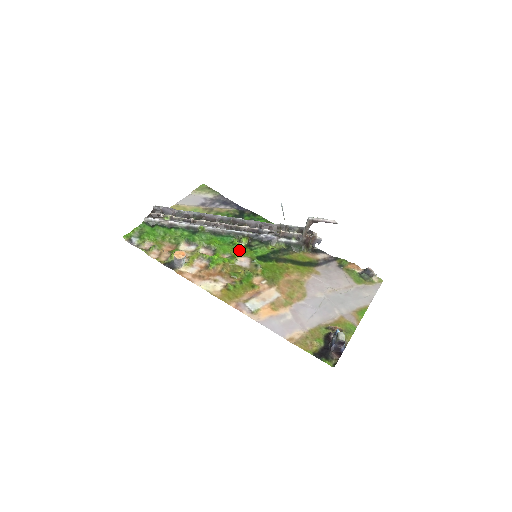
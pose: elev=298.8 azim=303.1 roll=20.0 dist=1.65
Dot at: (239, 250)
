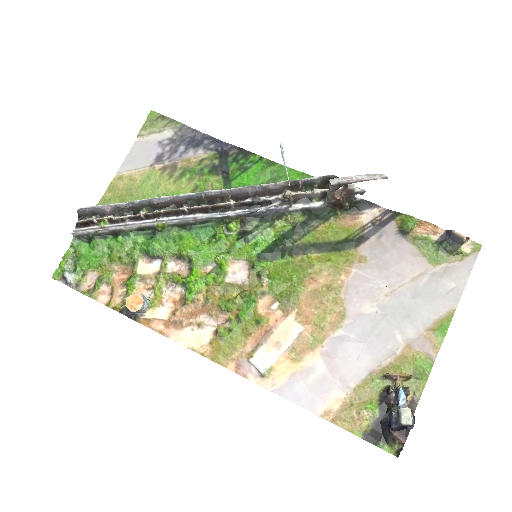
Dot at: (228, 249)
